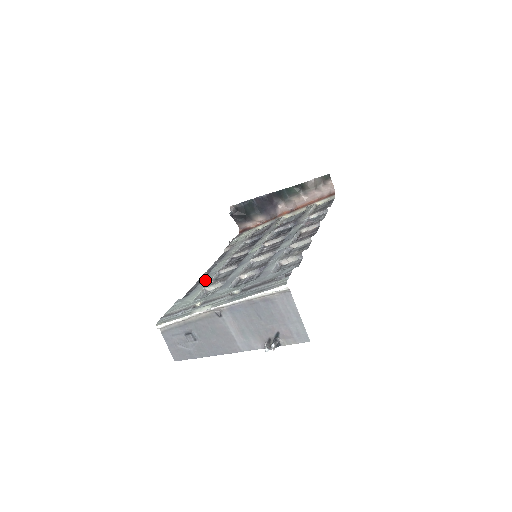
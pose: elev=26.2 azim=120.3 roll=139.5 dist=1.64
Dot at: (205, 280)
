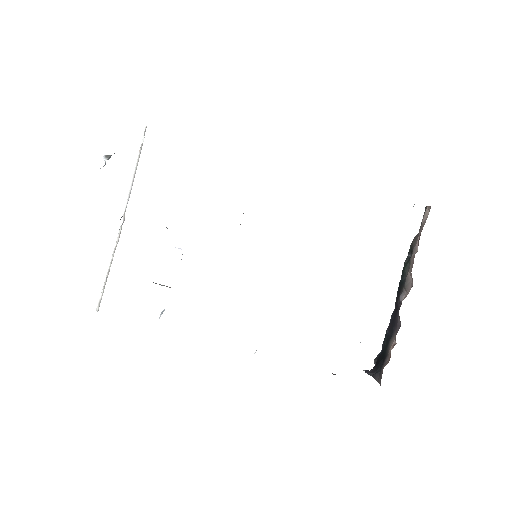
Dot at: occluded
